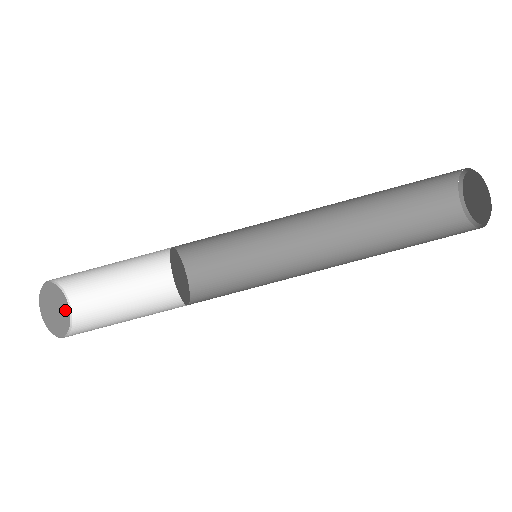
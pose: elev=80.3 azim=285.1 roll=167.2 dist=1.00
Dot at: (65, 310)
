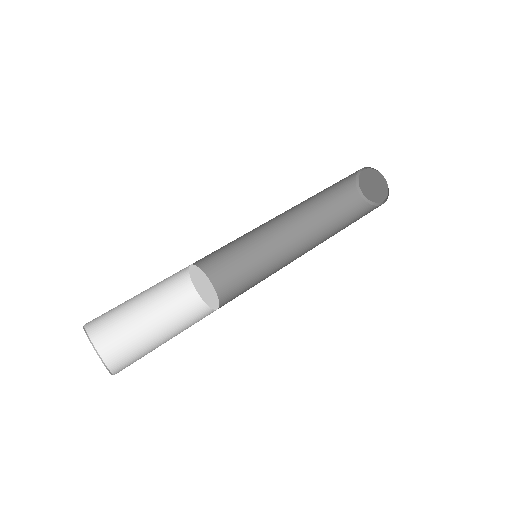
Dot at: occluded
